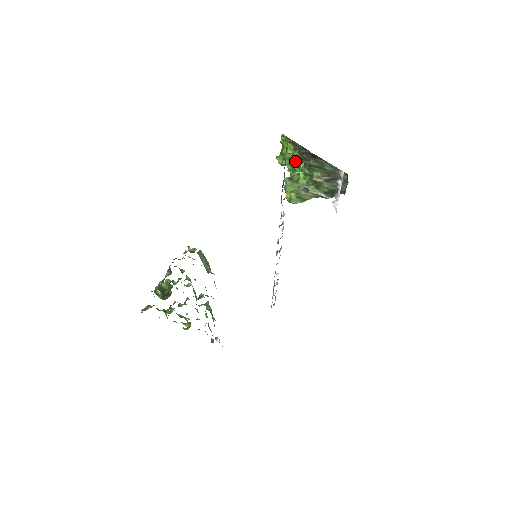
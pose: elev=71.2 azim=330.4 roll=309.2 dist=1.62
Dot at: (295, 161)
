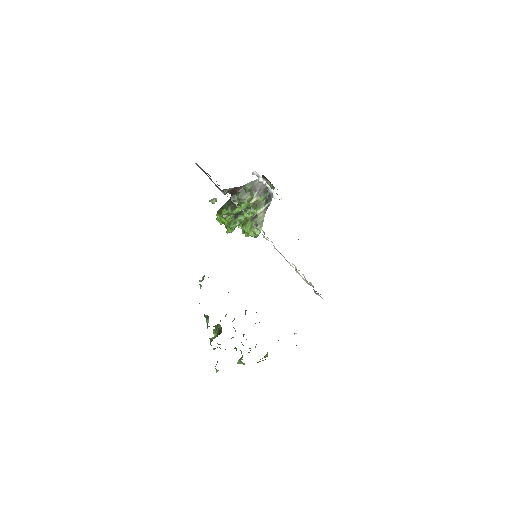
Dot at: (233, 213)
